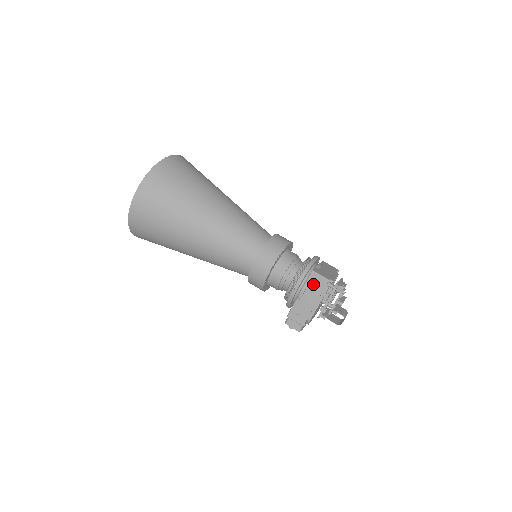
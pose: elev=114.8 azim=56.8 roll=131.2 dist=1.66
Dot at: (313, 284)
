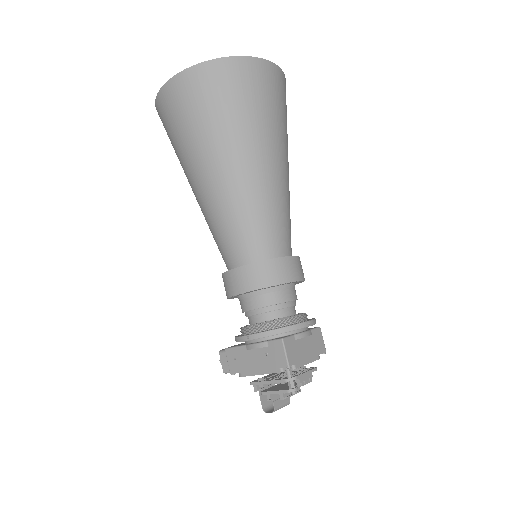
Dot at: (271, 351)
